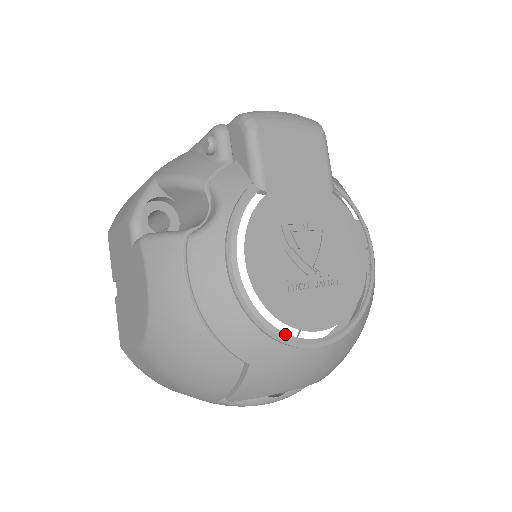
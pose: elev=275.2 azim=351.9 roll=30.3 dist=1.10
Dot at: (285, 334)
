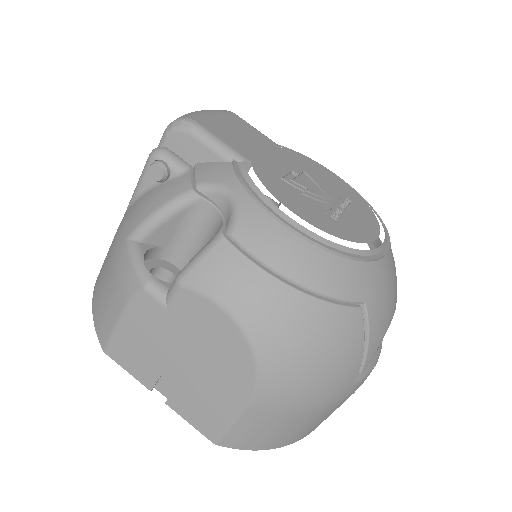
Dot at: (366, 251)
